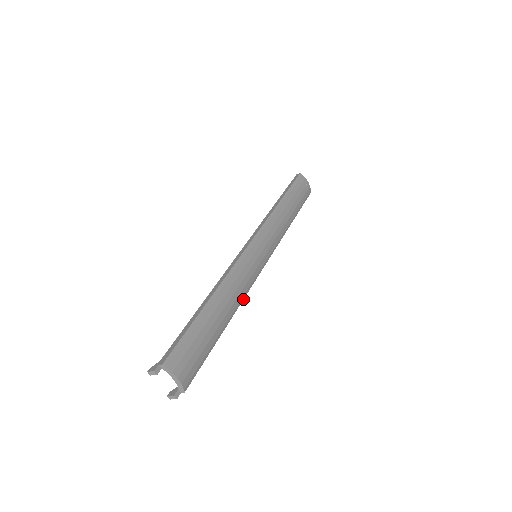
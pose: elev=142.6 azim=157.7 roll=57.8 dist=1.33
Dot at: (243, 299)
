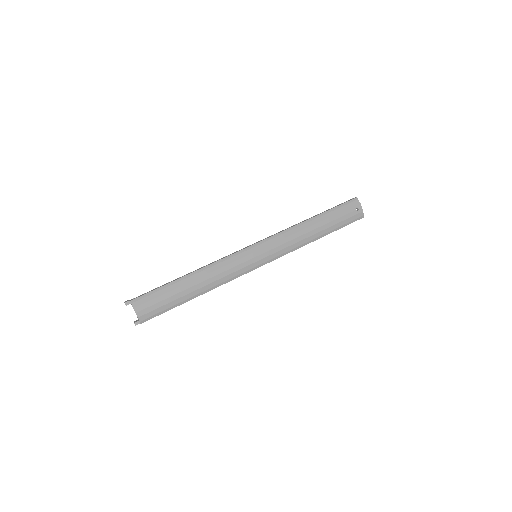
Dot at: (225, 283)
